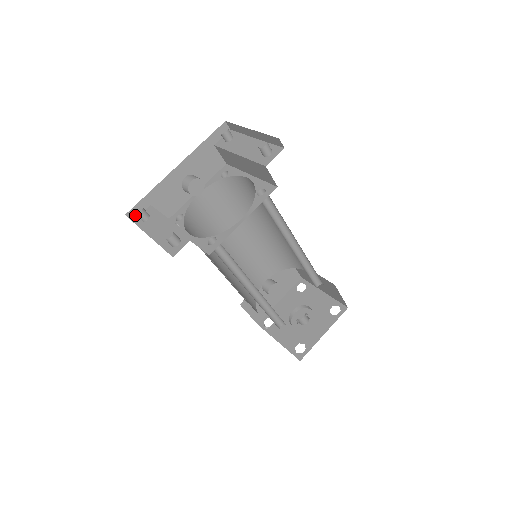
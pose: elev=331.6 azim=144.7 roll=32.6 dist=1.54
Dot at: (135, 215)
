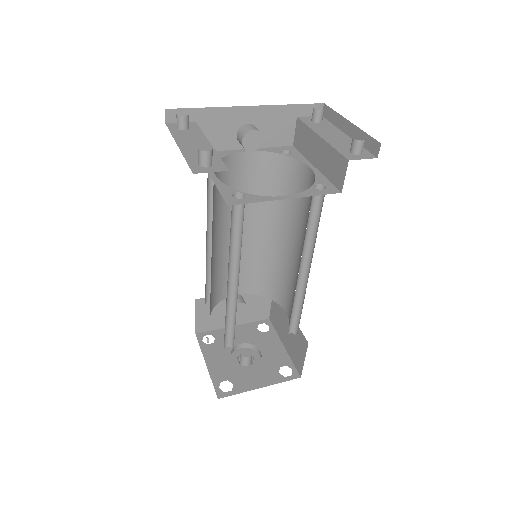
Dot at: (173, 118)
